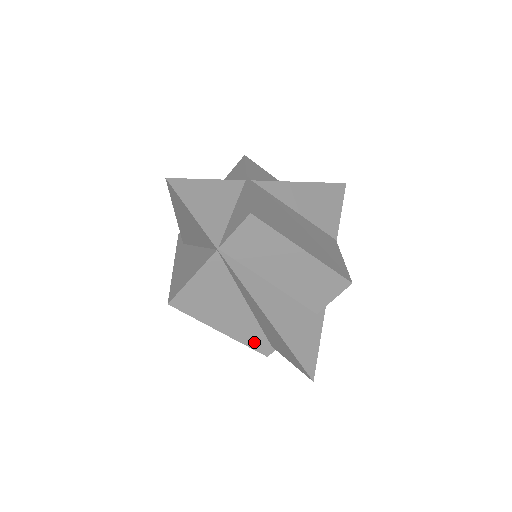
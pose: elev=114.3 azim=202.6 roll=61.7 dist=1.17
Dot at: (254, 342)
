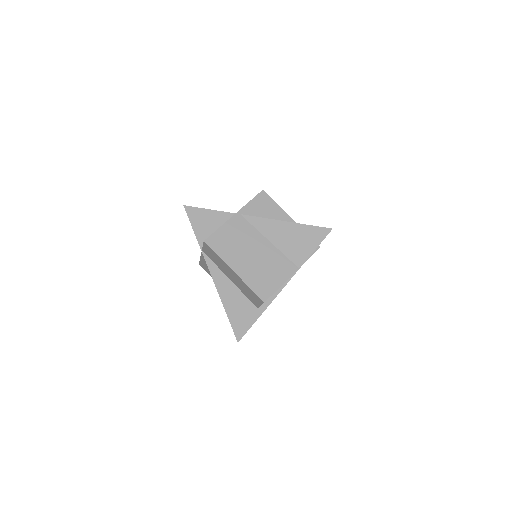
Dot at: occluded
